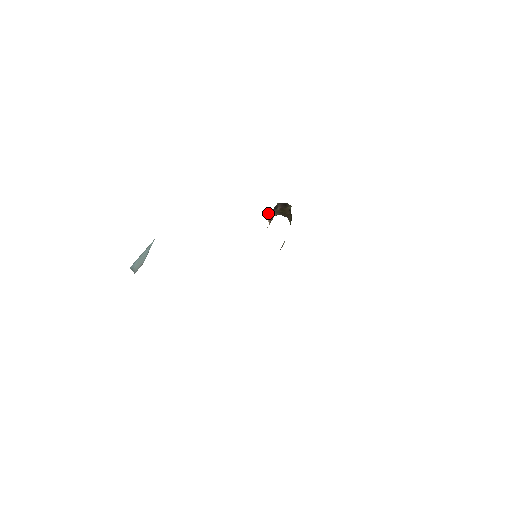
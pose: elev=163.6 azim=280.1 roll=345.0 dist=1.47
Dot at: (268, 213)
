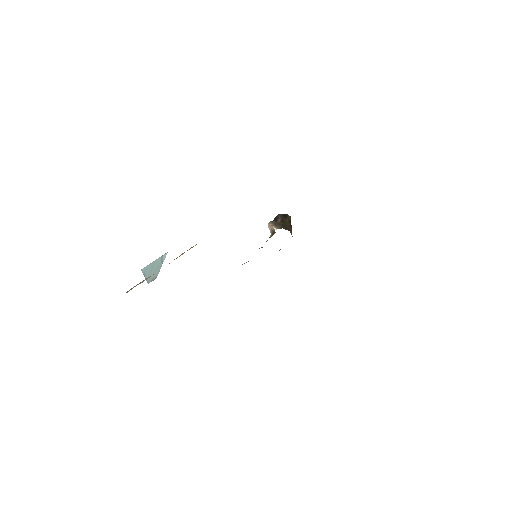
Dot at: (270, 226)
